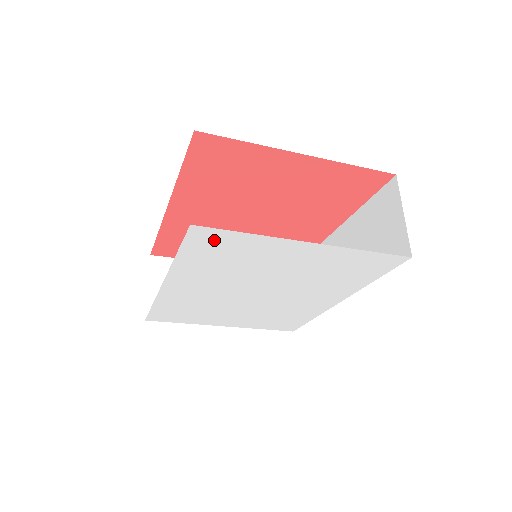
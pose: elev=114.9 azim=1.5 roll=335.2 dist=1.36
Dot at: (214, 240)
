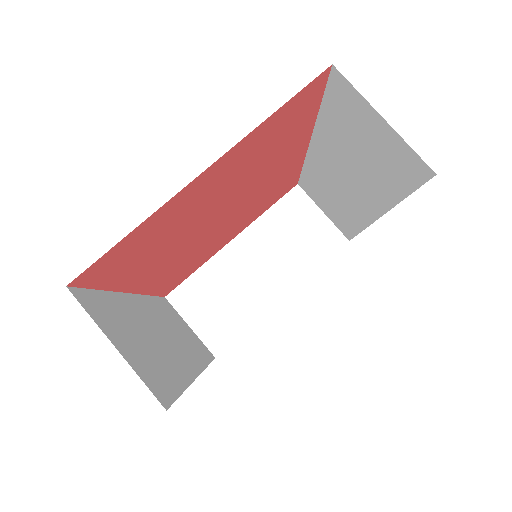
Dot at: occluded
